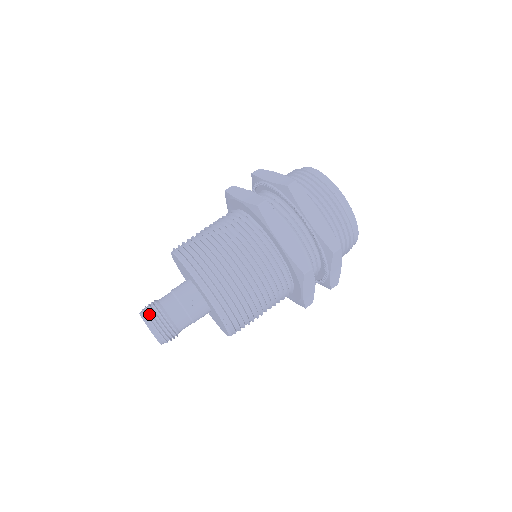
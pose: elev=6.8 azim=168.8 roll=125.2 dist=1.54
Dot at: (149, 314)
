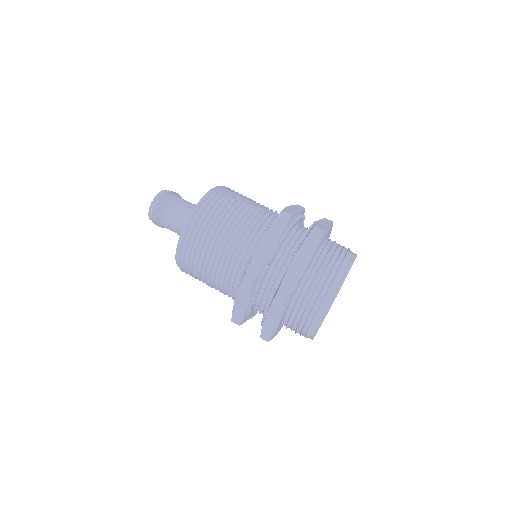
Dot at: (156, 207)
